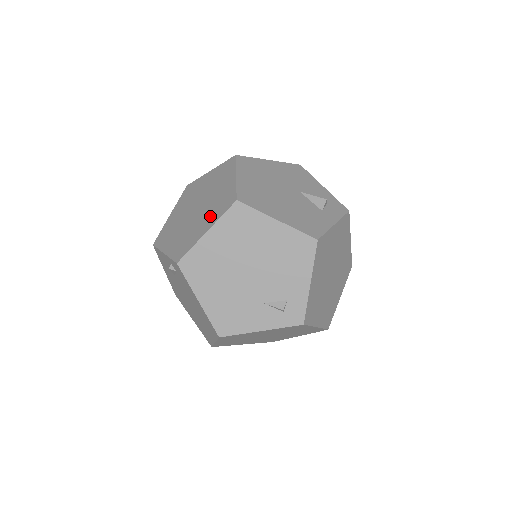
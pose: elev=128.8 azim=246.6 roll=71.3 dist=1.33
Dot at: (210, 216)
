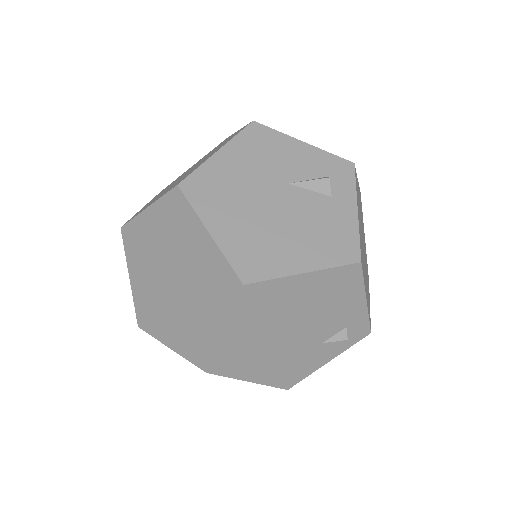
Dot at: (211, 304)
